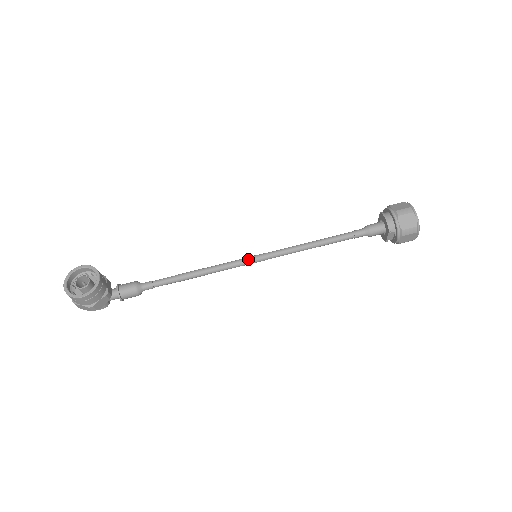
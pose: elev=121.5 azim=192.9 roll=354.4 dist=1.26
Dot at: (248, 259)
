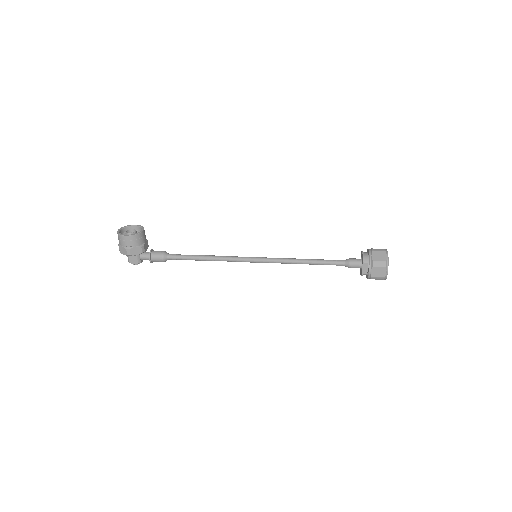
Dot at: (250, 257)
